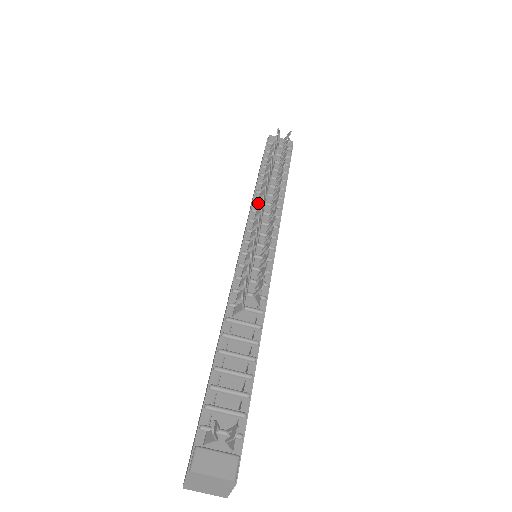
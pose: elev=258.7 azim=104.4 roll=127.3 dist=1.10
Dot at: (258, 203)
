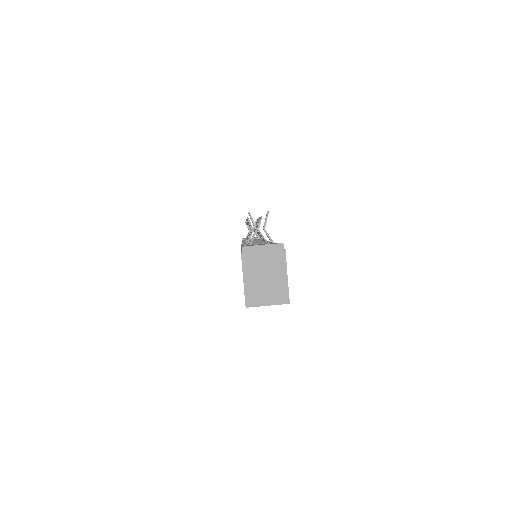
Dot at: occluded
